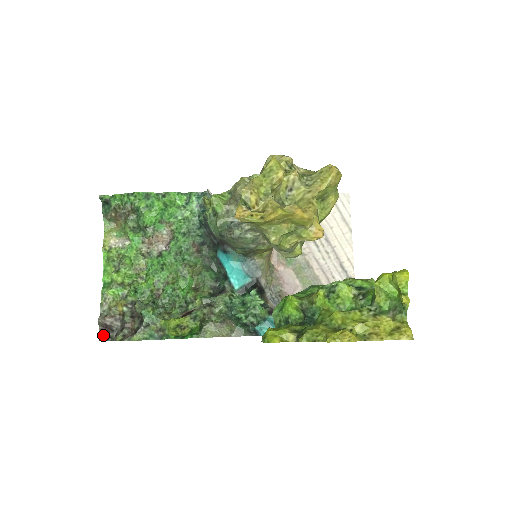
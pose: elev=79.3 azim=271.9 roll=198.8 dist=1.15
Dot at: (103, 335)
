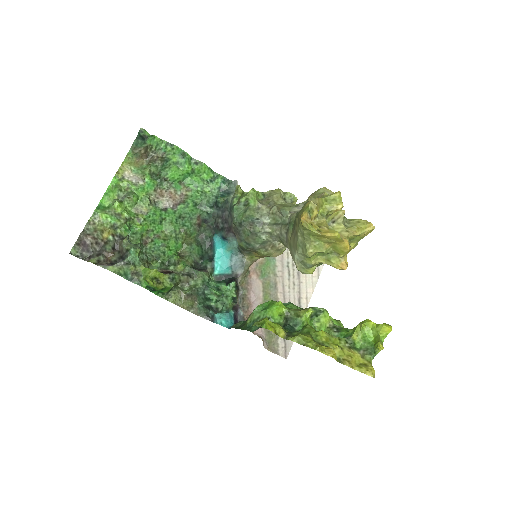
Dot at: (76, 250)
